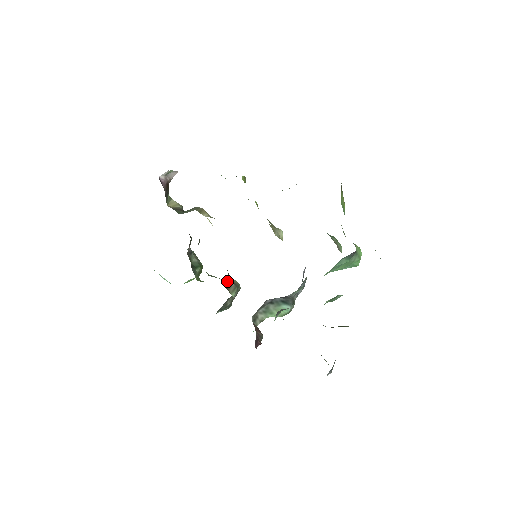
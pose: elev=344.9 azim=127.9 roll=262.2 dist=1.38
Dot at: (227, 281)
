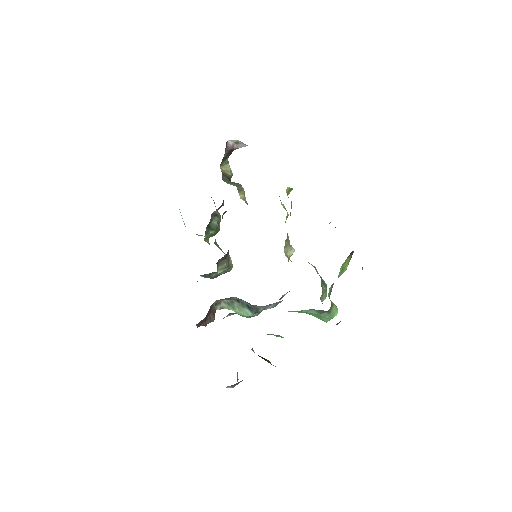
Dot at: (222, 258)
